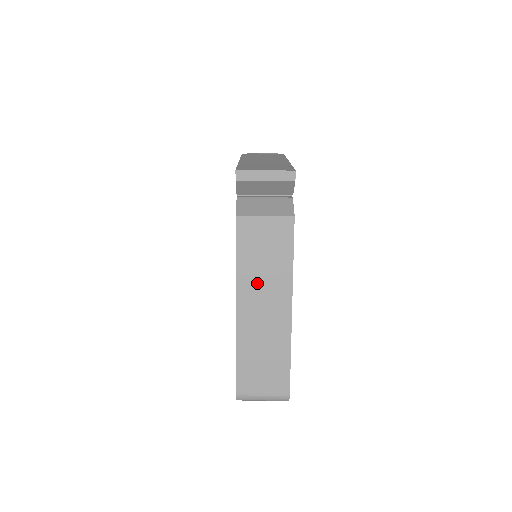
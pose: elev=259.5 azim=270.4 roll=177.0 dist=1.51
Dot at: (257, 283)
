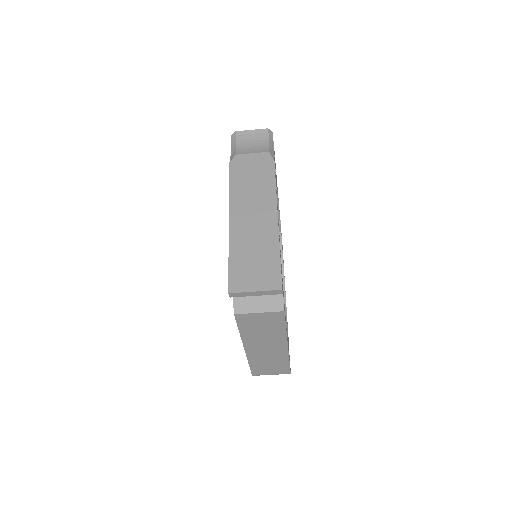
Dot at: (258, 339)
